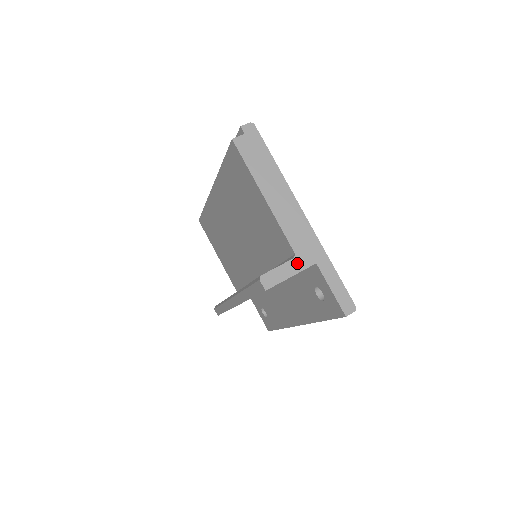
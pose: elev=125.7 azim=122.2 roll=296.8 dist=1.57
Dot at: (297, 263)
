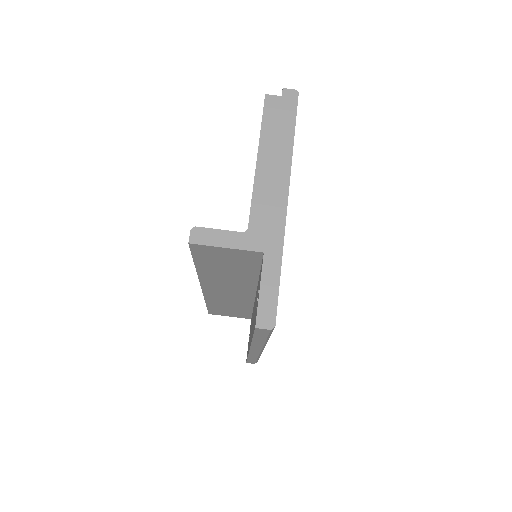
Dot at: (243, 239)
